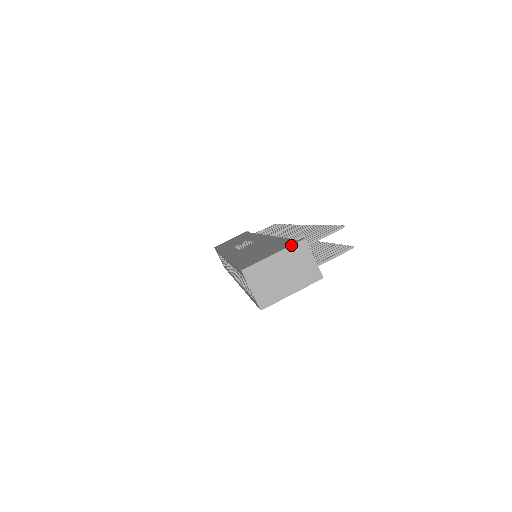
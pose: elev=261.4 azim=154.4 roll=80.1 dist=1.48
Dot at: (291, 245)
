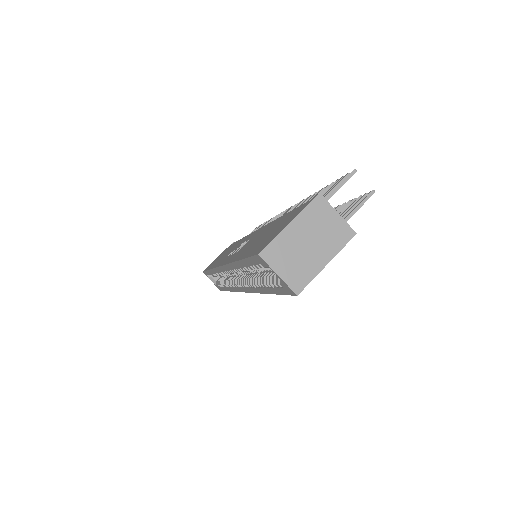
Dot at: (306, 206)
